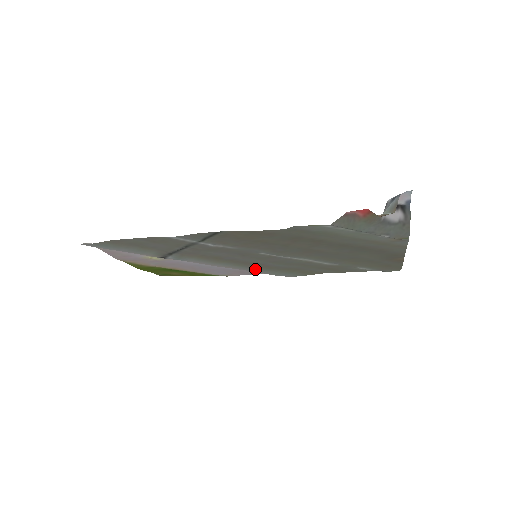
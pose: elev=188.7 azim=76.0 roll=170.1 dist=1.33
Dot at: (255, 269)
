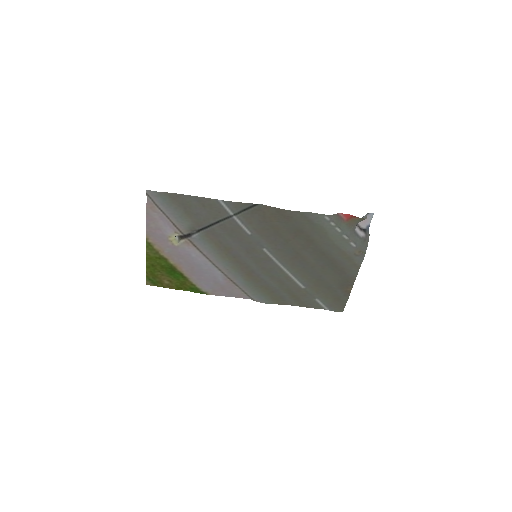
Dot at: (243, 280)
